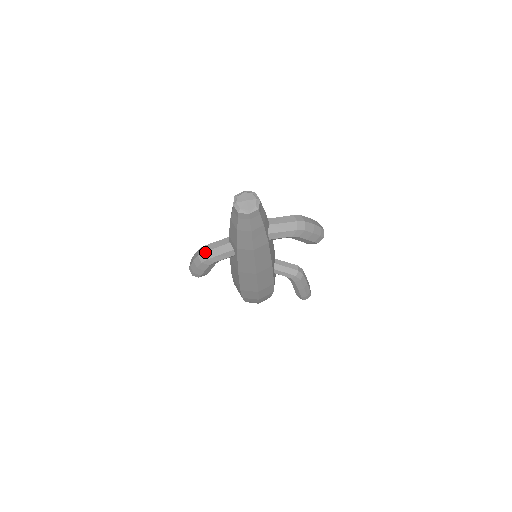
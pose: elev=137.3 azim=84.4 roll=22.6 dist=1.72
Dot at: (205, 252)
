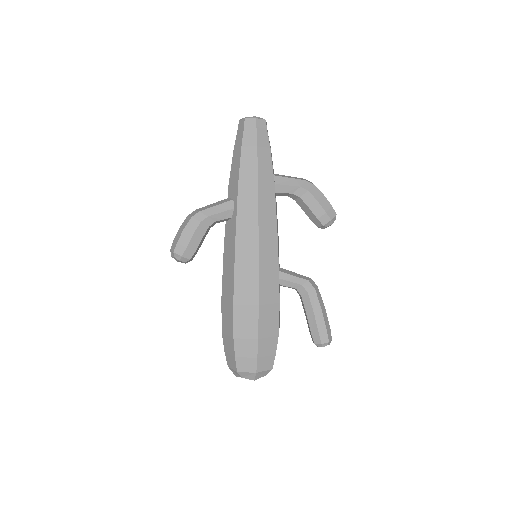
Dot at: (197, 209)
